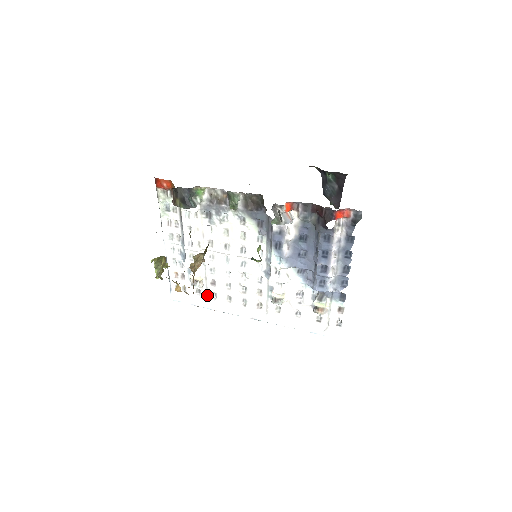
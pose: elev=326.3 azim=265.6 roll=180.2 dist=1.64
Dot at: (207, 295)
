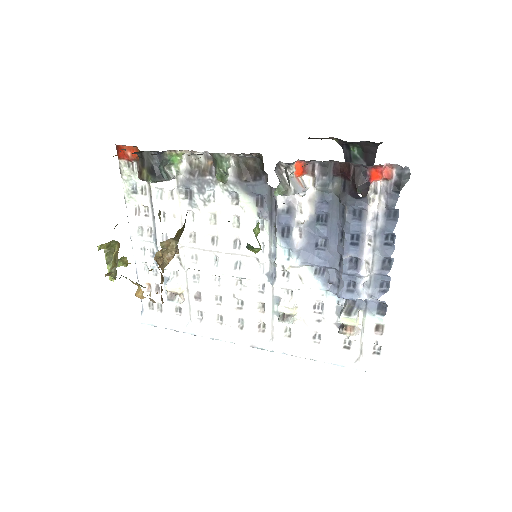
Dot at: (190, 315)
